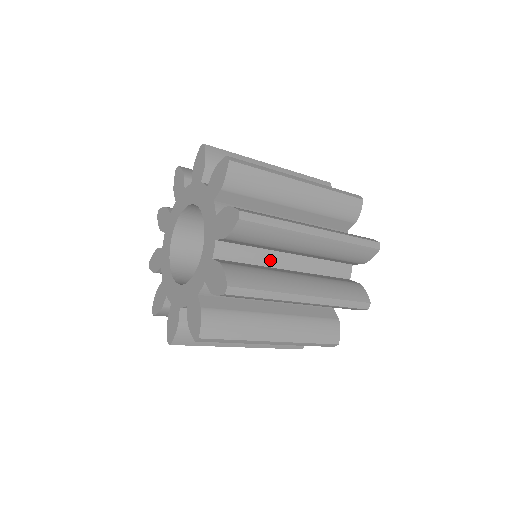
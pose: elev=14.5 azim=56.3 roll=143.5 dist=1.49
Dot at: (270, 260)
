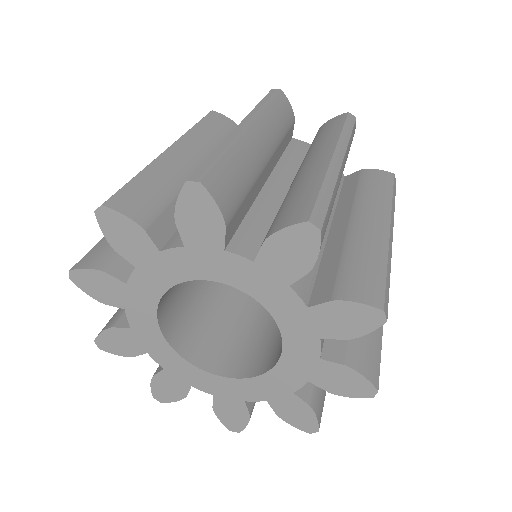
Dot at: occluded
